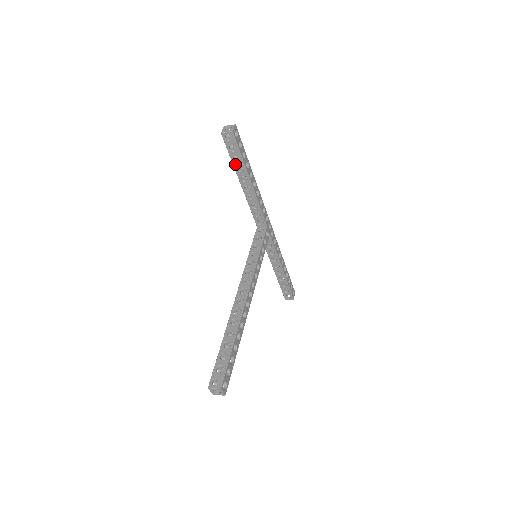
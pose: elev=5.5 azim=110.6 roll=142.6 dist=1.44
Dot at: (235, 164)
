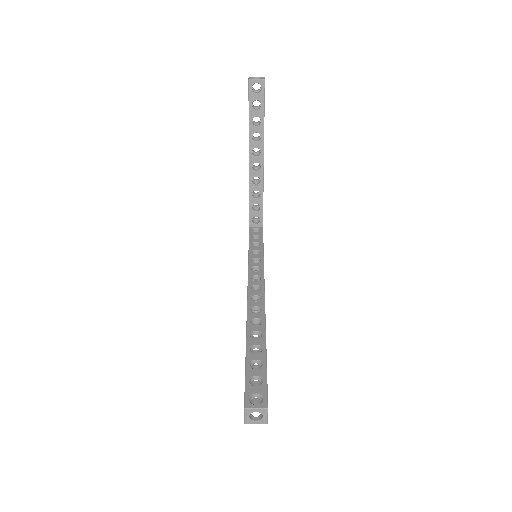
Dot at: (252, 129)
